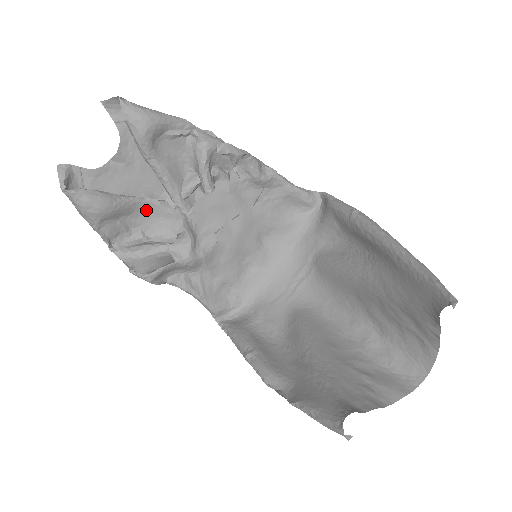
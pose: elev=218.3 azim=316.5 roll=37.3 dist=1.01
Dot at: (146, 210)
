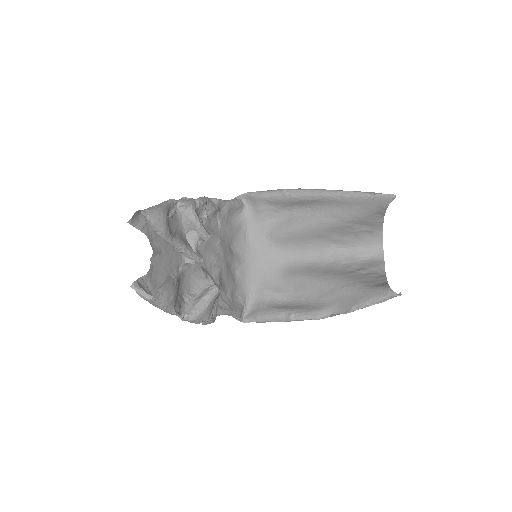
Dot at: (183, 277)
